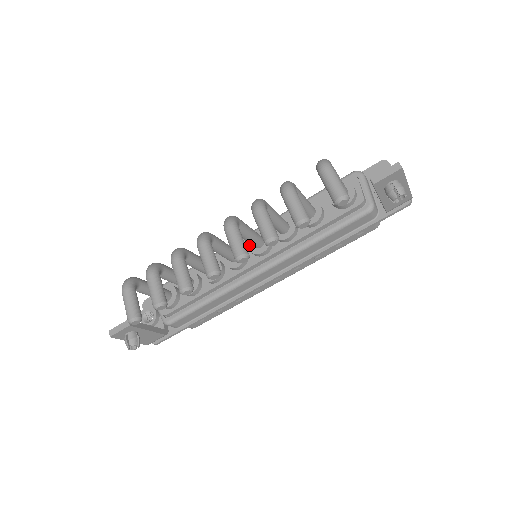
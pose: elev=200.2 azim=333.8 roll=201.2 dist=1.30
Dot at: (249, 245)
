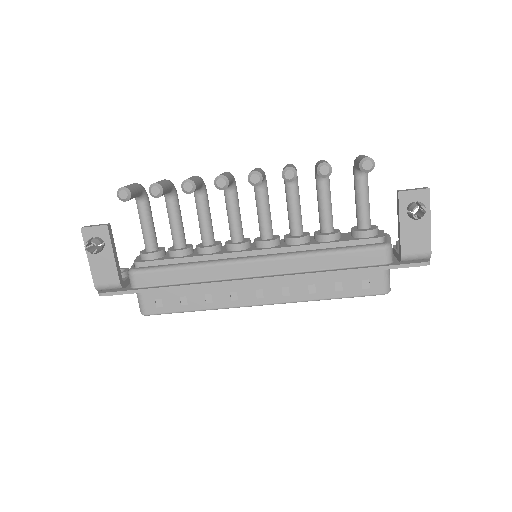
Dot at: (257, 238)
